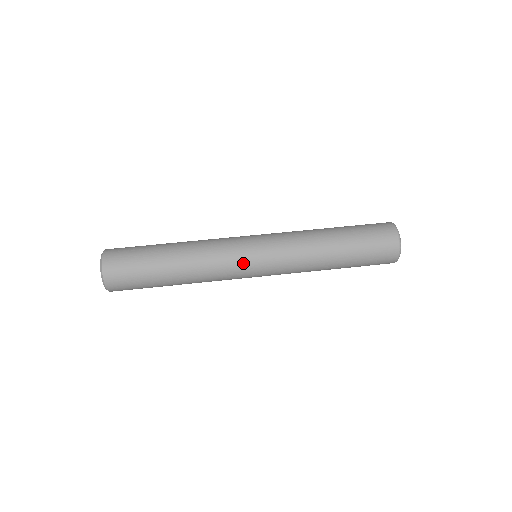
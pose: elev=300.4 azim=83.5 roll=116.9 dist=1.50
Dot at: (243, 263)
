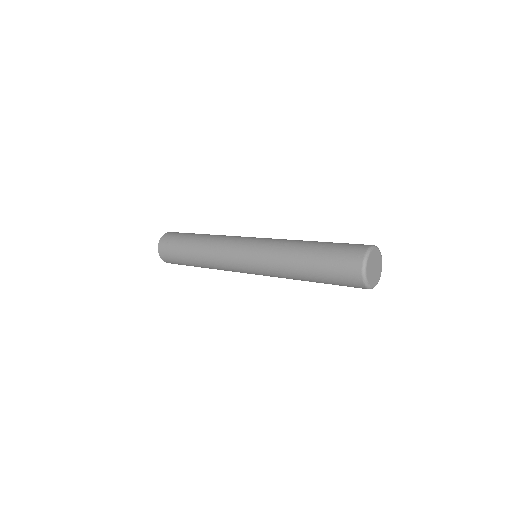
Dot at: (241, 239)
